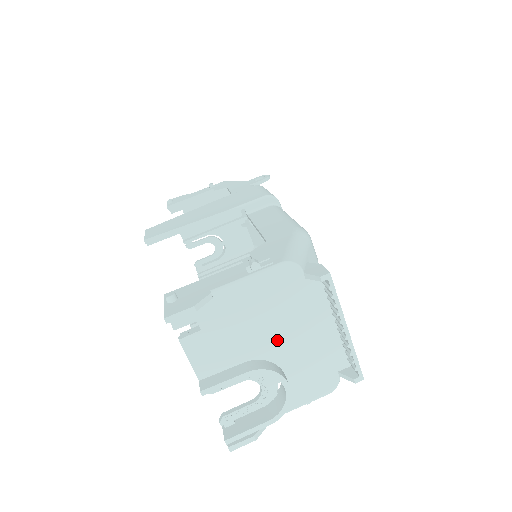
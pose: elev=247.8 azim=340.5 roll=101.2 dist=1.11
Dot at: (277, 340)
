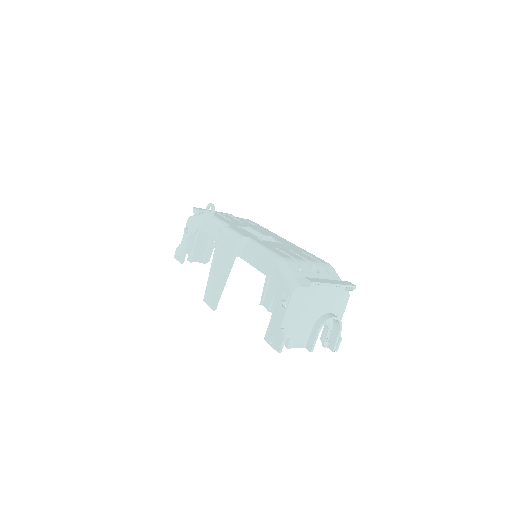
Dot at: (315, 310)
